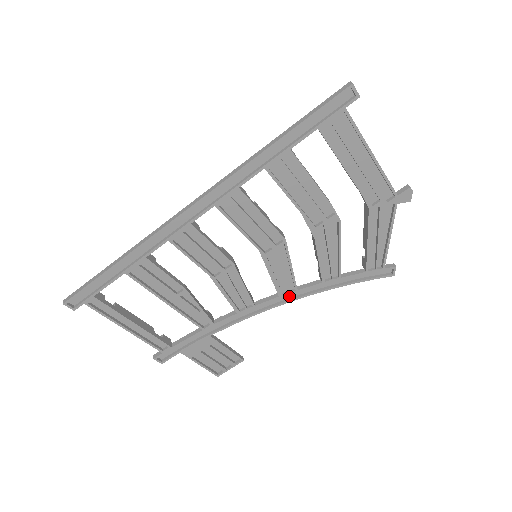
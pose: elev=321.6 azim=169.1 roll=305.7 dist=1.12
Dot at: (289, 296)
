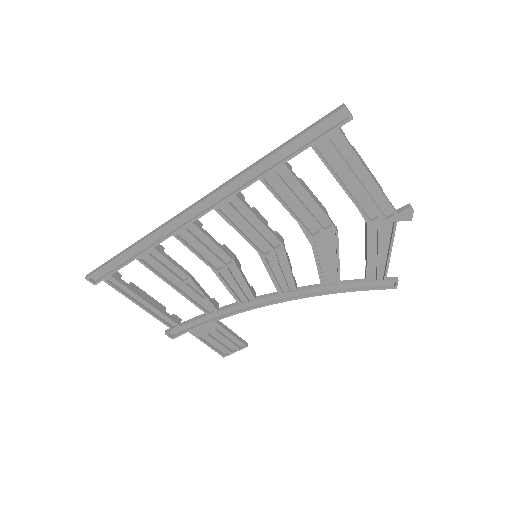
Dot at: (290, 295)
